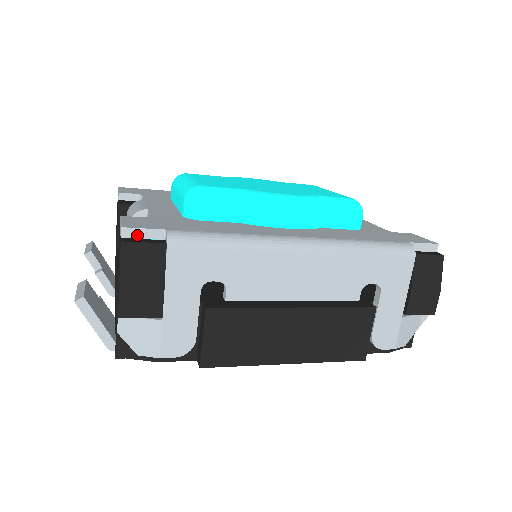
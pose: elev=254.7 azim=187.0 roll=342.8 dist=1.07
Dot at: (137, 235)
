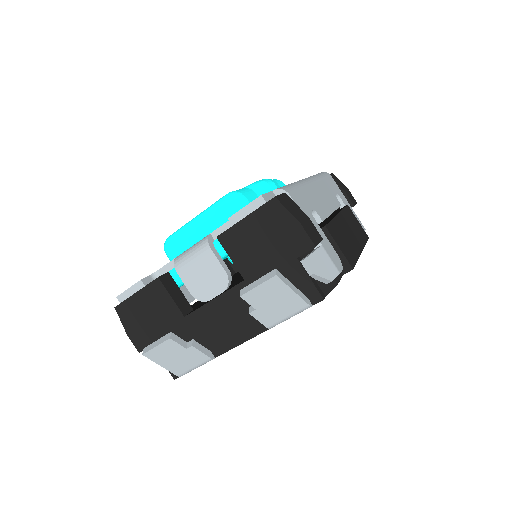
Dot at: (268, 198)
